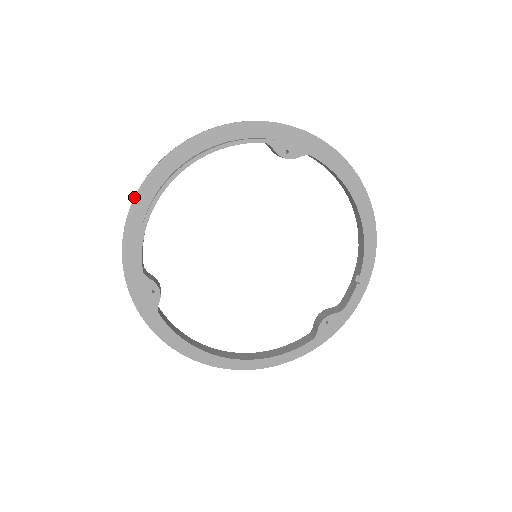
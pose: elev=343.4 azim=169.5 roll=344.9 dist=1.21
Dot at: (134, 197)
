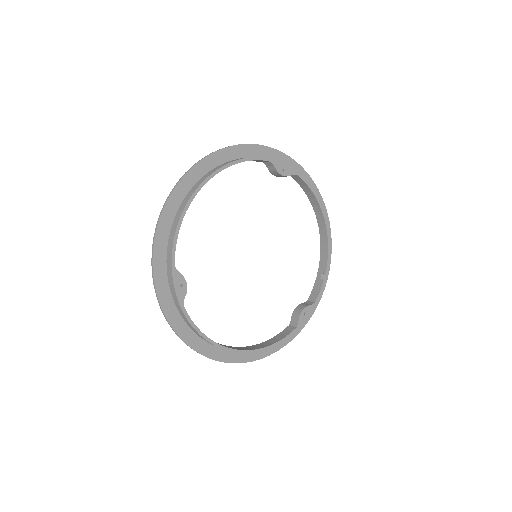
Dot at: (168, 198)
